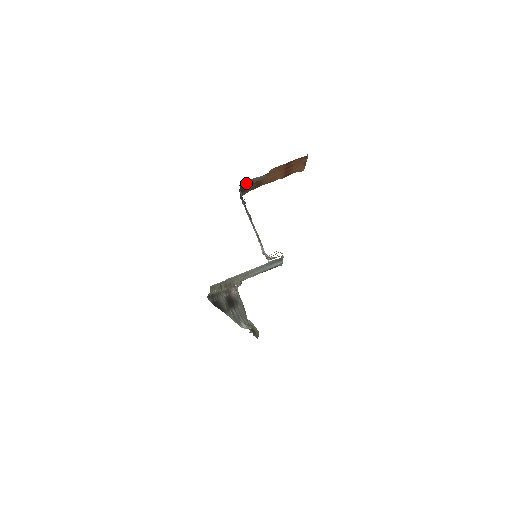
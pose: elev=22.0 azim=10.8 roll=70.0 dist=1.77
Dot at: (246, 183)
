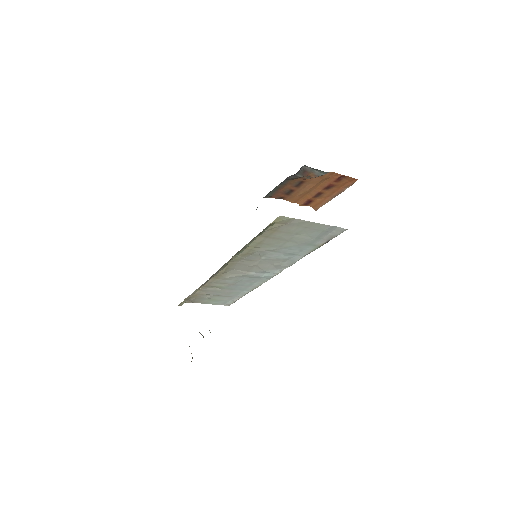
Dot at: (303, 172)
